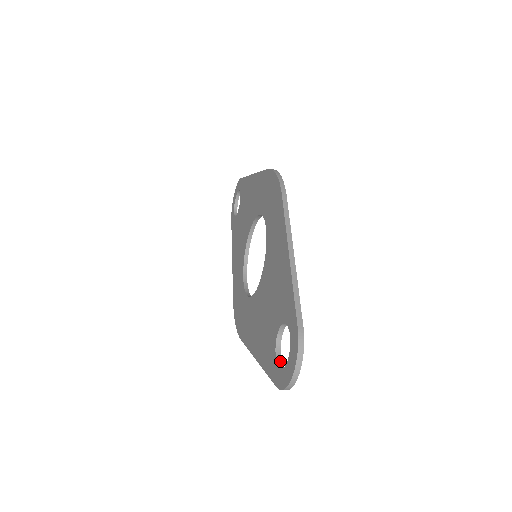
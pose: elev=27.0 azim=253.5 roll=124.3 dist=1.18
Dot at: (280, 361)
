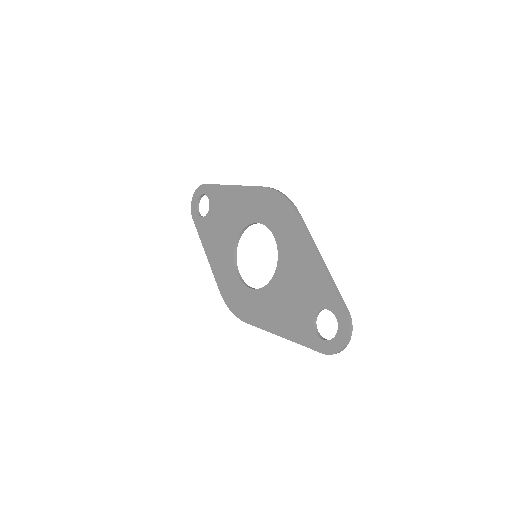
Dot at: (320, 335)
